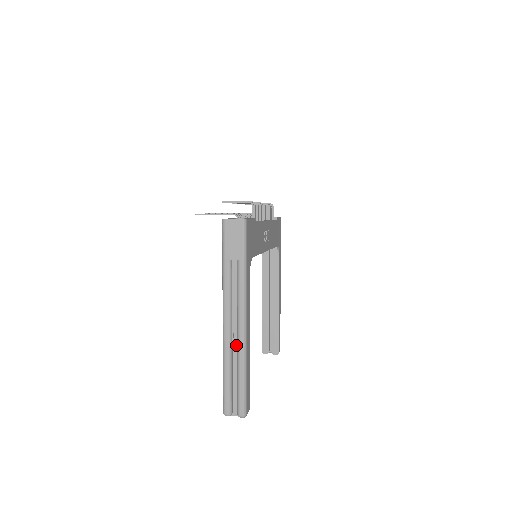
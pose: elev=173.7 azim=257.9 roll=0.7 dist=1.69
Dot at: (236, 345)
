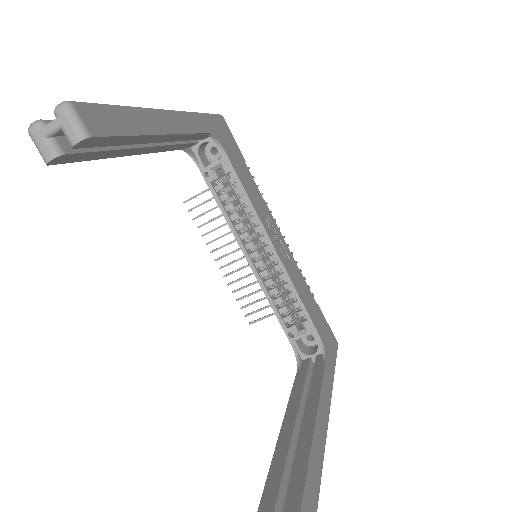
Dot at: occluded
